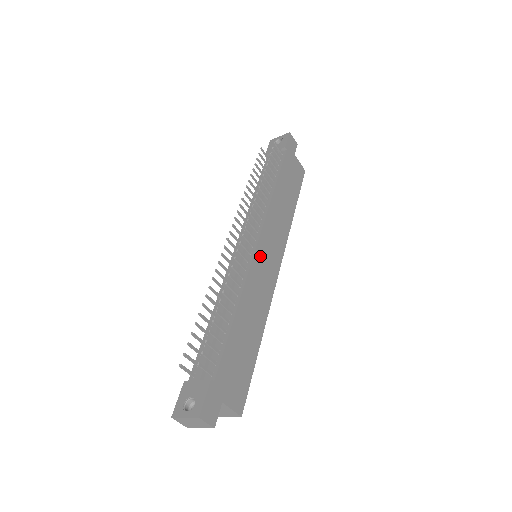
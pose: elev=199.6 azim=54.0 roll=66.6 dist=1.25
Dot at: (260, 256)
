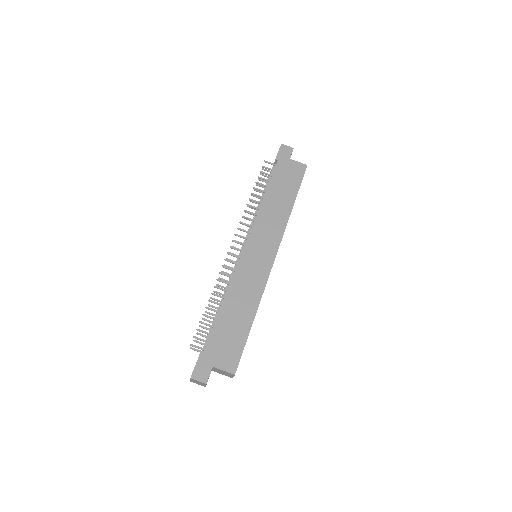
Dot at: (248, 257)
